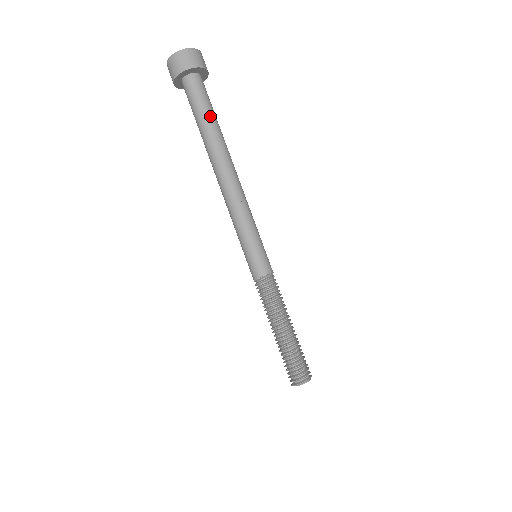
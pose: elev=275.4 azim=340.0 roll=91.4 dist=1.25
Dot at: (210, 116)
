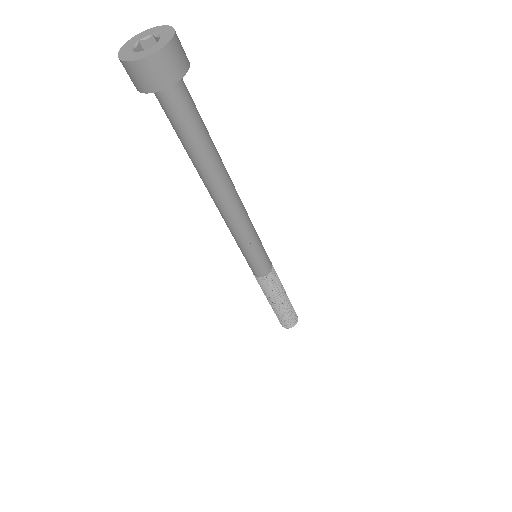
Dot at: (194, 144)
